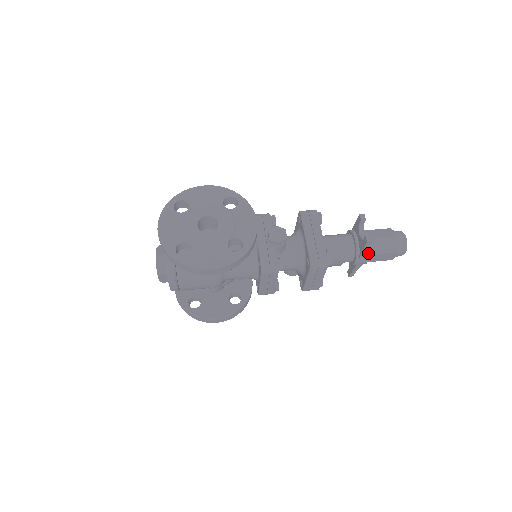
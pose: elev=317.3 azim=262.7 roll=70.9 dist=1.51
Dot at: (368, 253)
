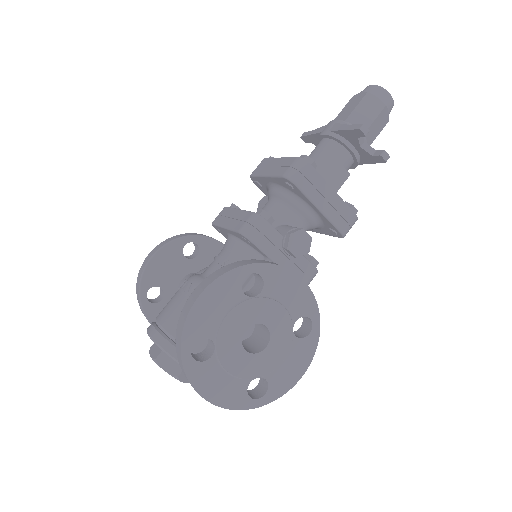
Dot at: occluded
